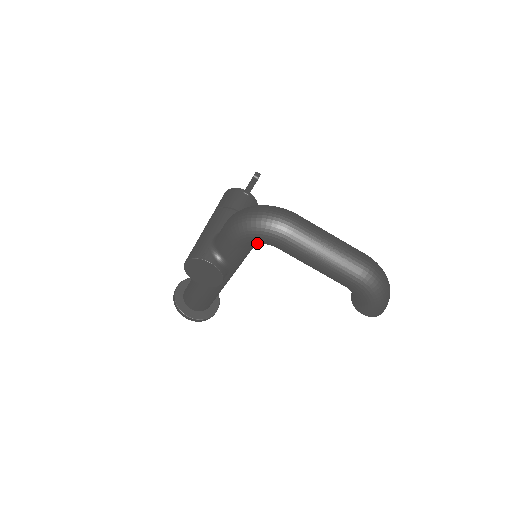
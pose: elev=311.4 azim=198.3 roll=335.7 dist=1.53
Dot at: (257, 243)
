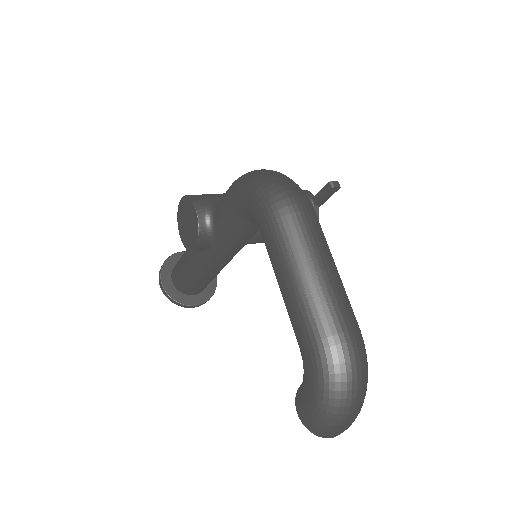
Dot at: (247, 213)
